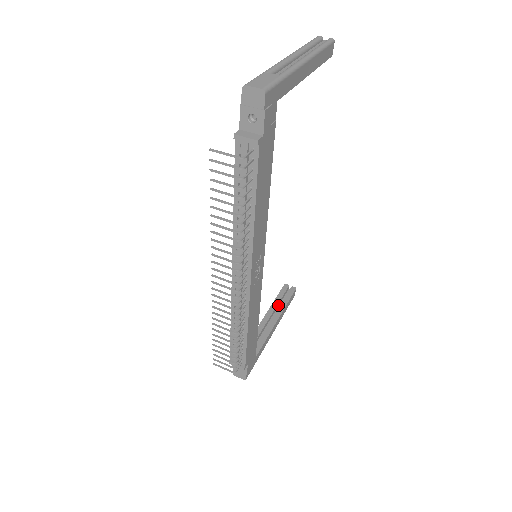
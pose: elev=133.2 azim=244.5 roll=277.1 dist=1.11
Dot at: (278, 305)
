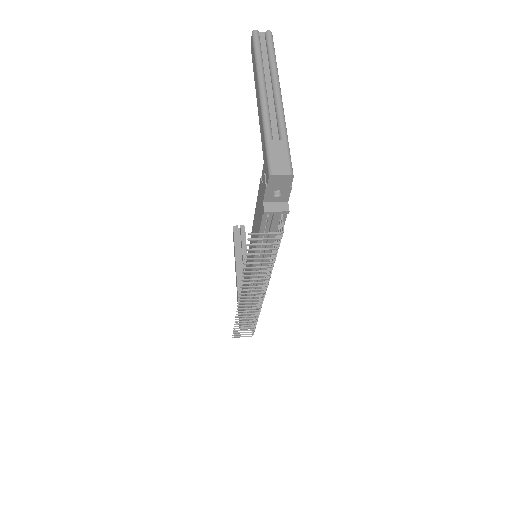
Dot at: (239, 249)
